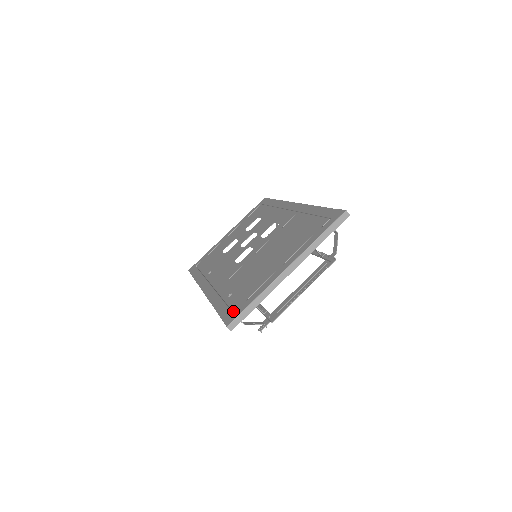
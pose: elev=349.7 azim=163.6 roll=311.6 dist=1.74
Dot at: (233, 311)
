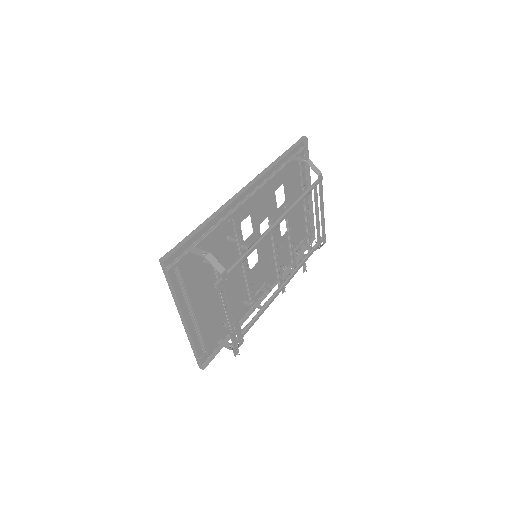
Dot at: occluded
